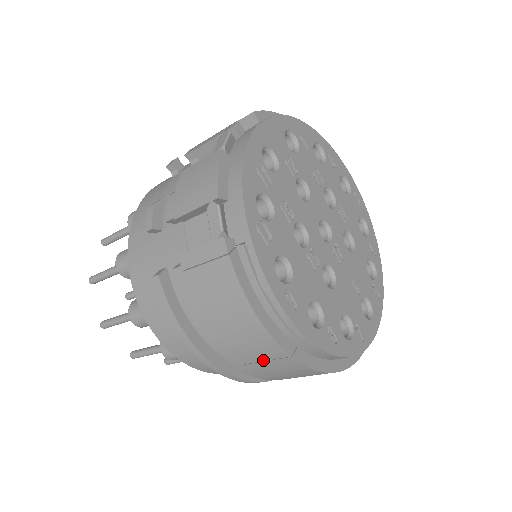
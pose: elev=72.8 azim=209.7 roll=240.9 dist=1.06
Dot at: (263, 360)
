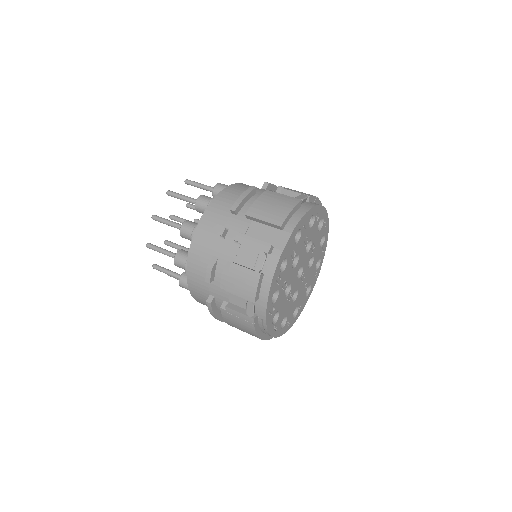
Dot at: occluded
